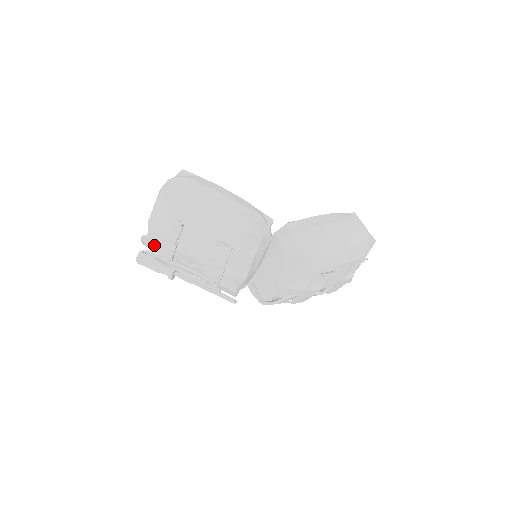
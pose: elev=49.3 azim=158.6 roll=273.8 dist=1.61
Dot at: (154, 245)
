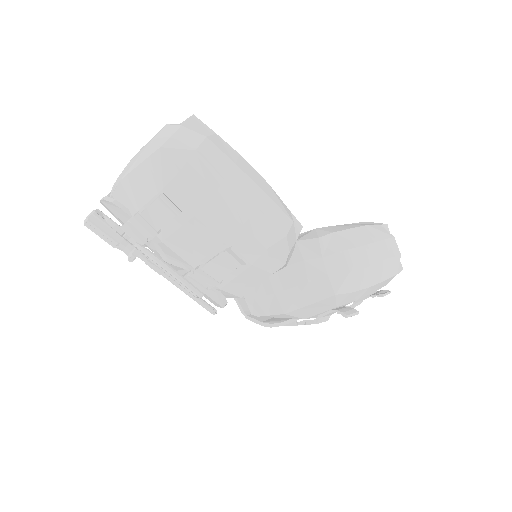
Dot at: (120, 215)
